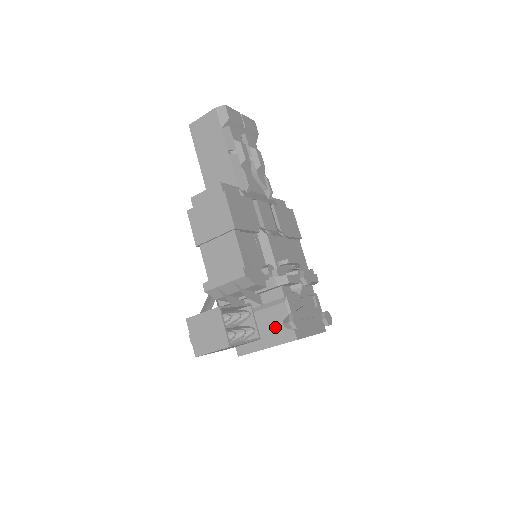
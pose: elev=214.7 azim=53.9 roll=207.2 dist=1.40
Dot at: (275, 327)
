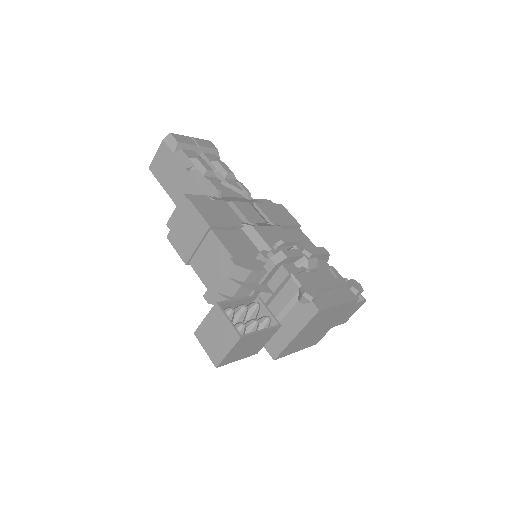
Dot at: (294, 309)
